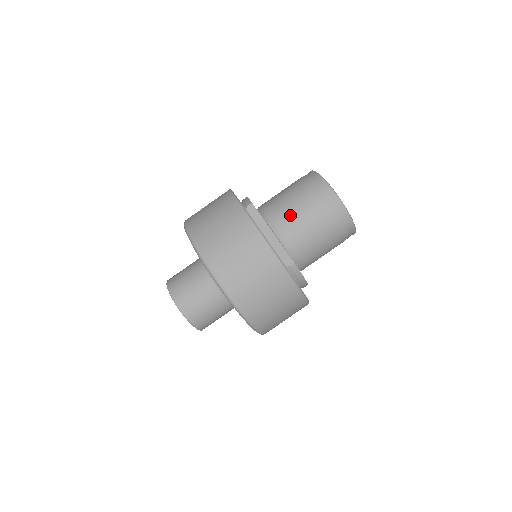
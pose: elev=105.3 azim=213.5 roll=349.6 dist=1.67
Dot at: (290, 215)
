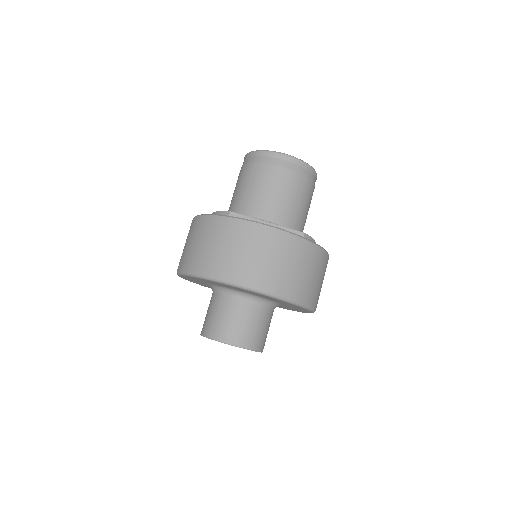
Dot at: (269, 198)
